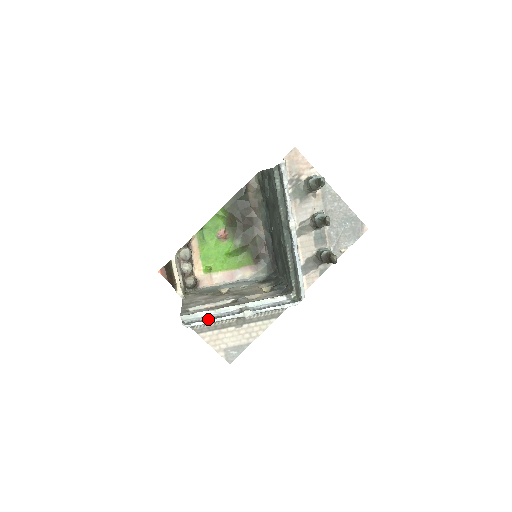
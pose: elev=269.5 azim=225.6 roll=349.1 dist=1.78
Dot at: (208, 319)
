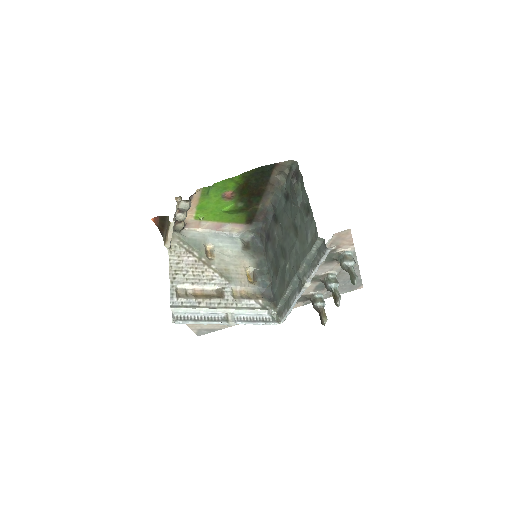
Dot at: (196, 318)
